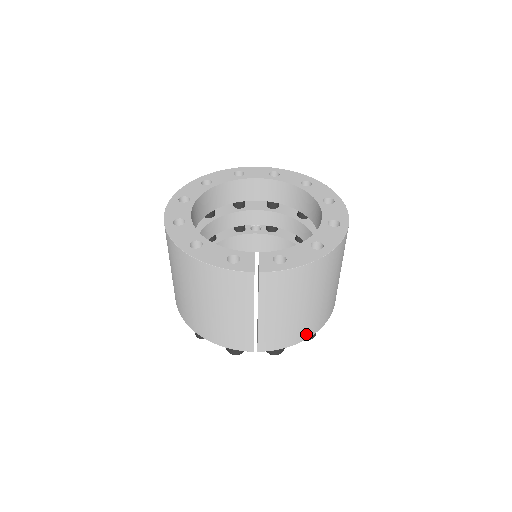
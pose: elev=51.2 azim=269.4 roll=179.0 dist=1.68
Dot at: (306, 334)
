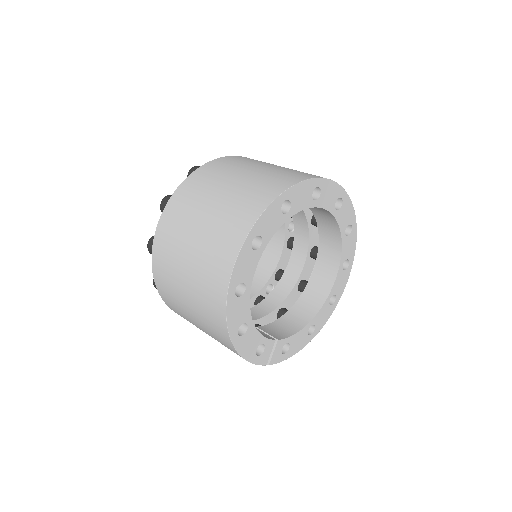
Dot at: occluded
